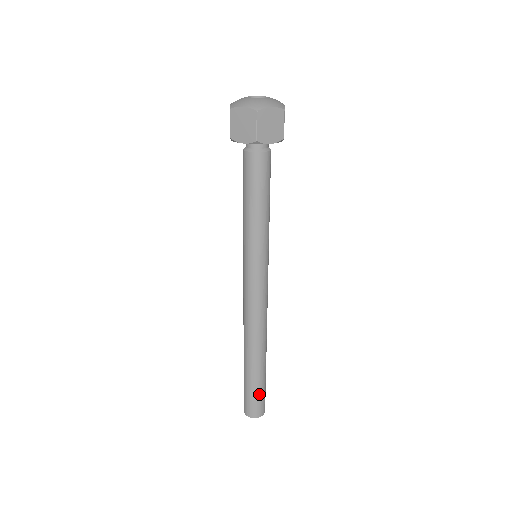
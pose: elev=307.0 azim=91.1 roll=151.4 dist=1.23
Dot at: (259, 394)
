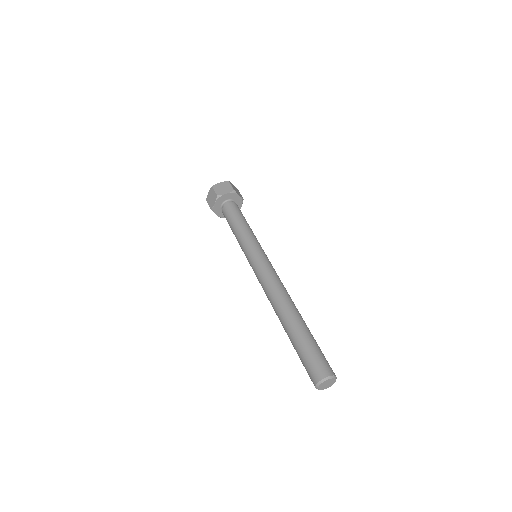
Dot at: (320, 350)
